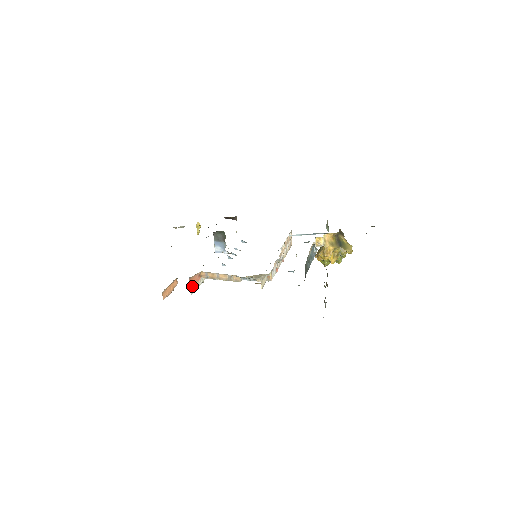
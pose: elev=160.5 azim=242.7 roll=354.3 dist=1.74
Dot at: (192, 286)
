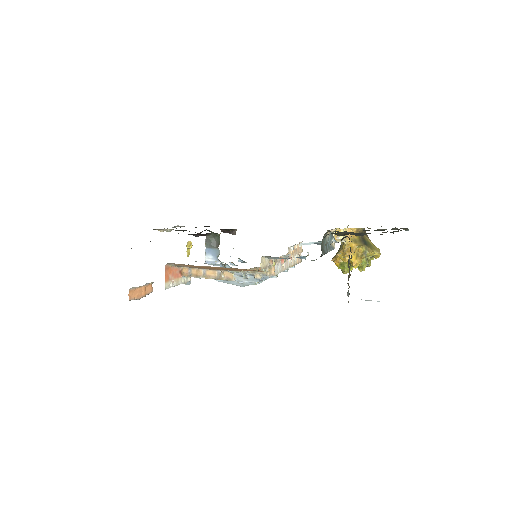
Dot at: (169, 279)
